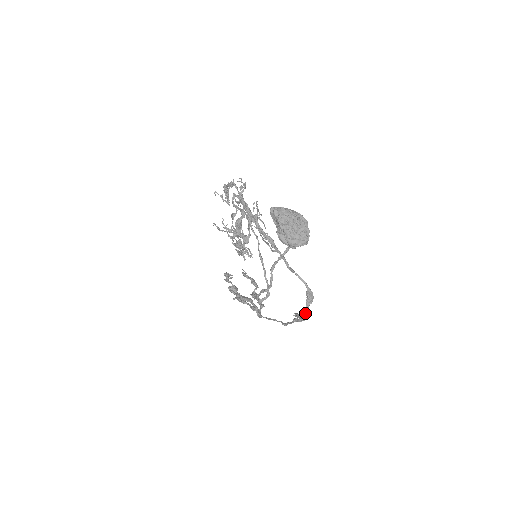
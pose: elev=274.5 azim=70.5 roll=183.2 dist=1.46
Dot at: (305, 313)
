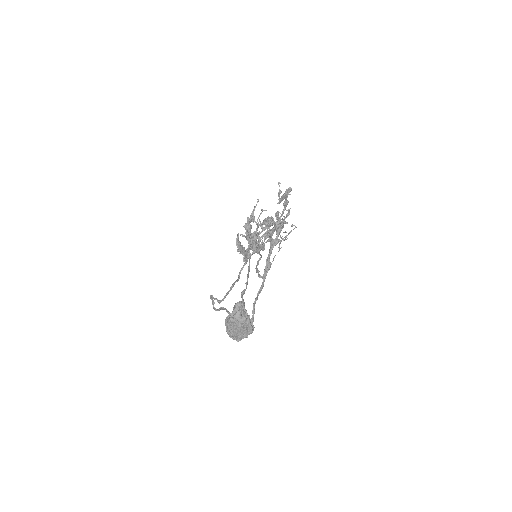
Dot at: occluded
